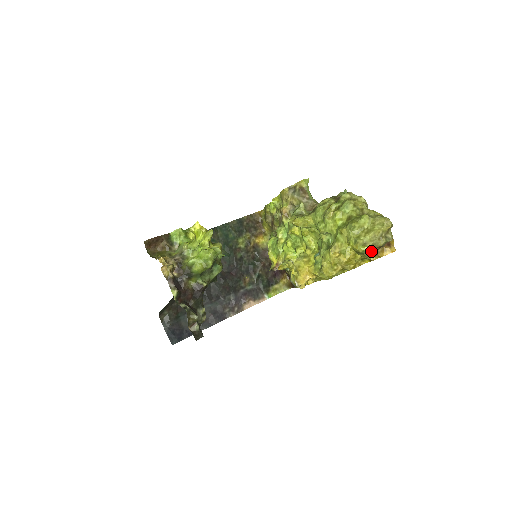
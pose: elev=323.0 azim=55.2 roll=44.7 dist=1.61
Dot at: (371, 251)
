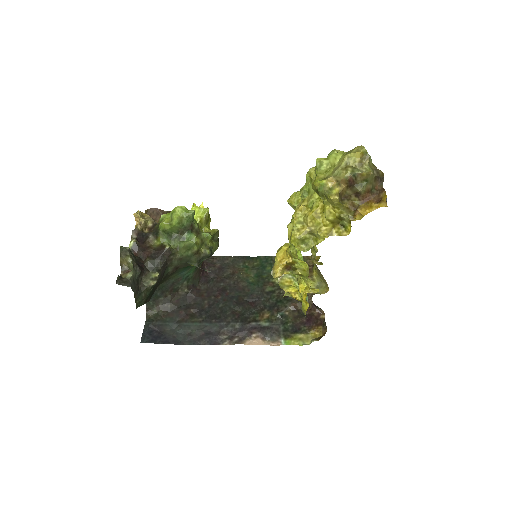
Dot at: (332, 187)
